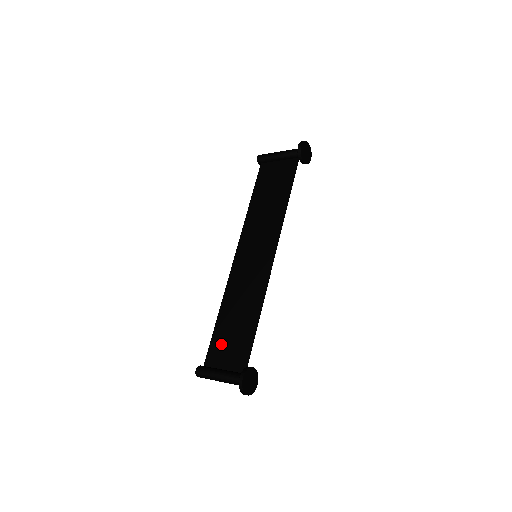
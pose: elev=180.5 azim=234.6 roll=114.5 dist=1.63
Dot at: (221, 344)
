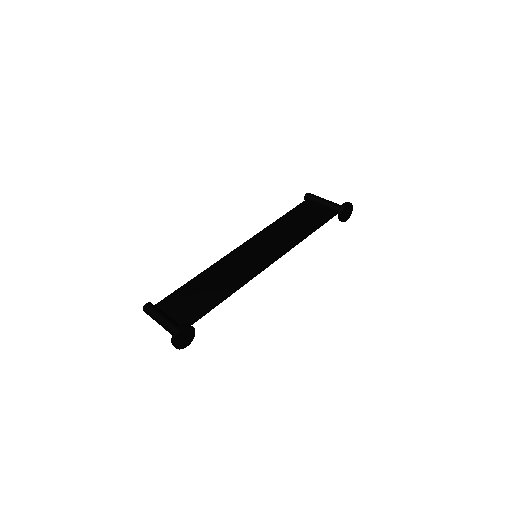
Dot at: (181, 298)
